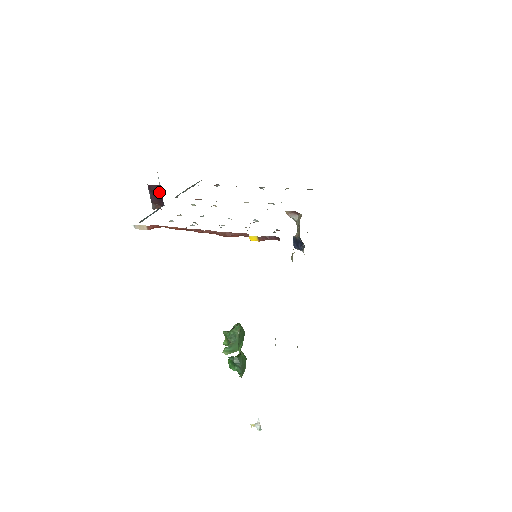
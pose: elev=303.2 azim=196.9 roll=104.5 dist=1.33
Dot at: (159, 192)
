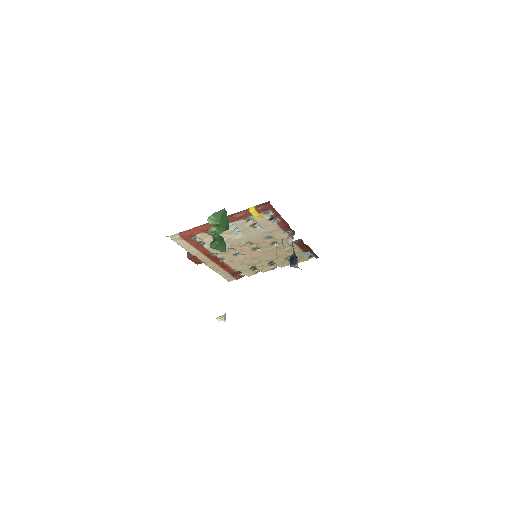
Dot at: occluded
